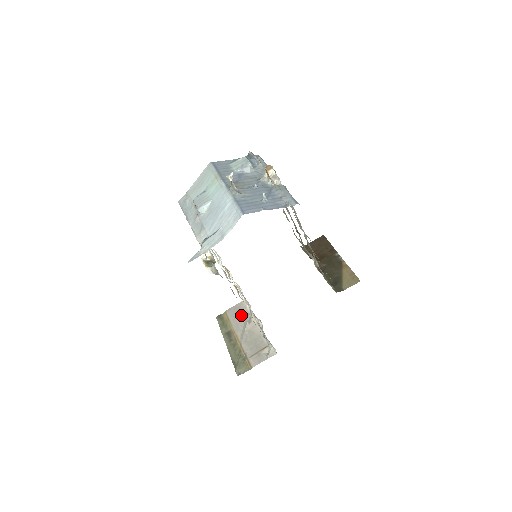
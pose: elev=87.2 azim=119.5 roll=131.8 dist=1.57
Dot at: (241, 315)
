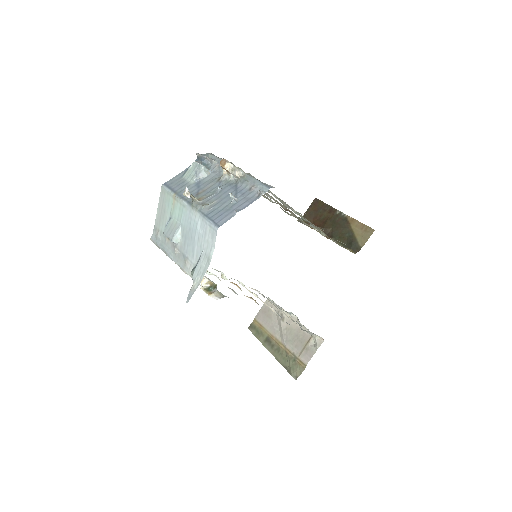
Dot at: (271, 316)
